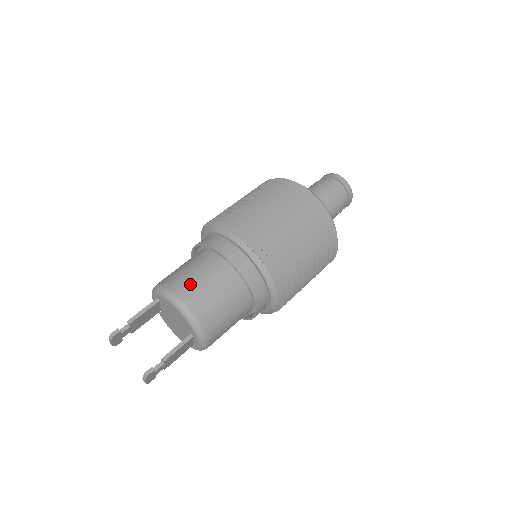
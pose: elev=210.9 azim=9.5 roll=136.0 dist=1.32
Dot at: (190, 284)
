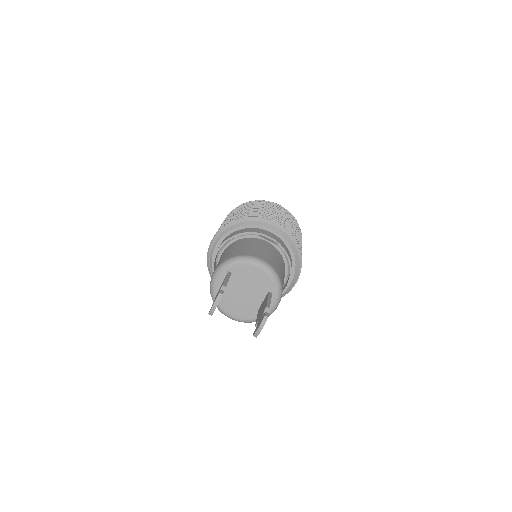
Dot at: (257, 251)
